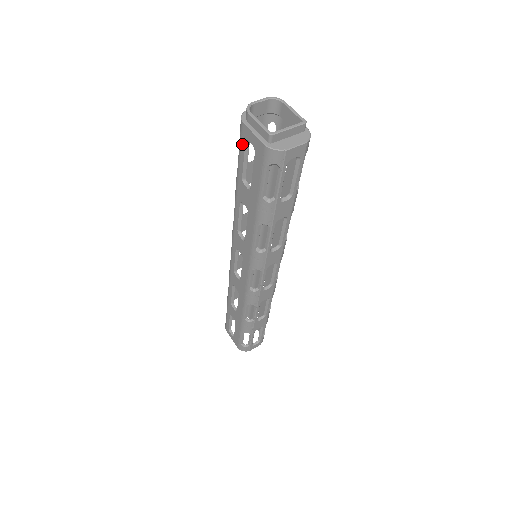
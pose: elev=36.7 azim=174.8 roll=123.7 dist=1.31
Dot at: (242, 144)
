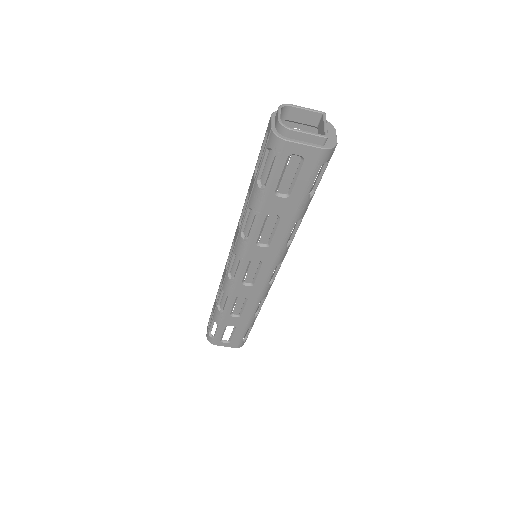
Dot at: (281, 161)
